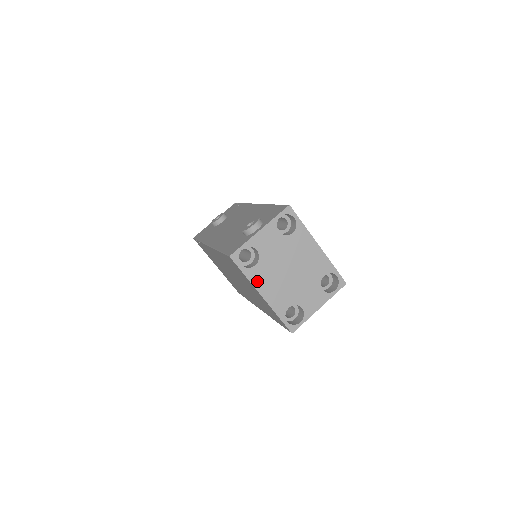
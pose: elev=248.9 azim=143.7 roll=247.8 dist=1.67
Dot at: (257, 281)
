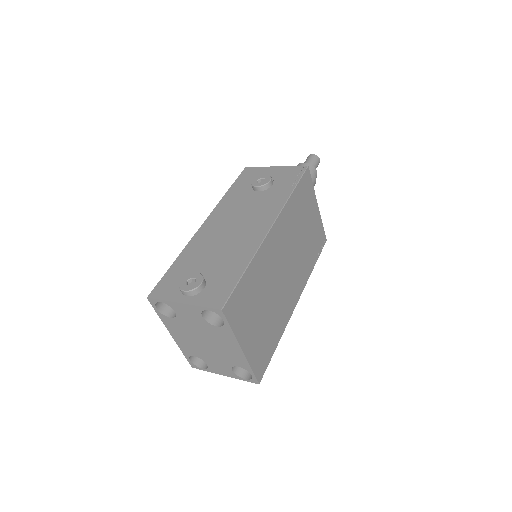
Dot at: (169, 326)
